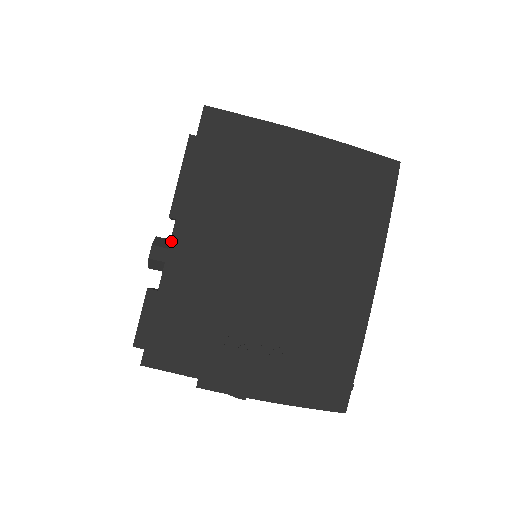
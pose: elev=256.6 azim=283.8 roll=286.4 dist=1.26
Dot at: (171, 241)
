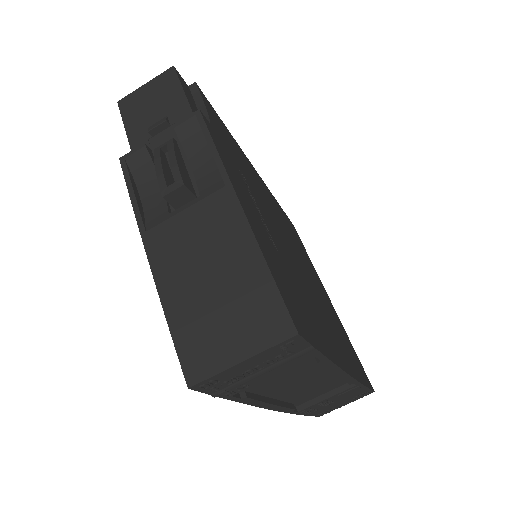
Dot at: (250, 162)
